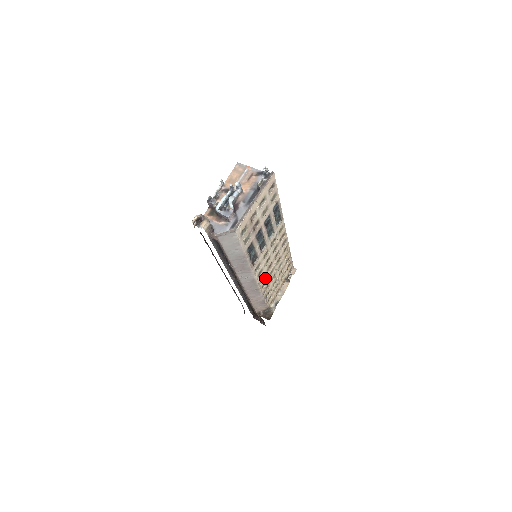
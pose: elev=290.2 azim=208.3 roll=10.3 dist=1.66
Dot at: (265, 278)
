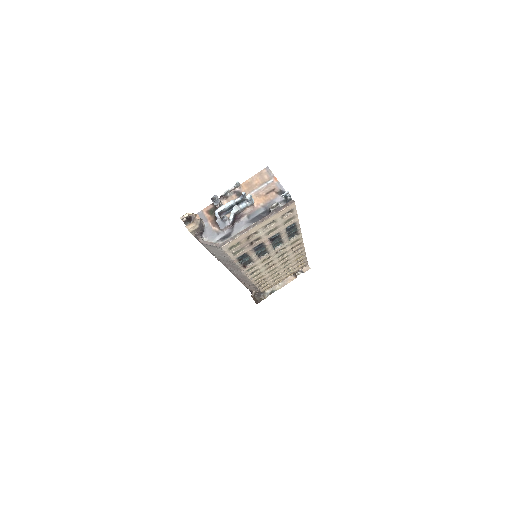
Dot at: (262, 274)
